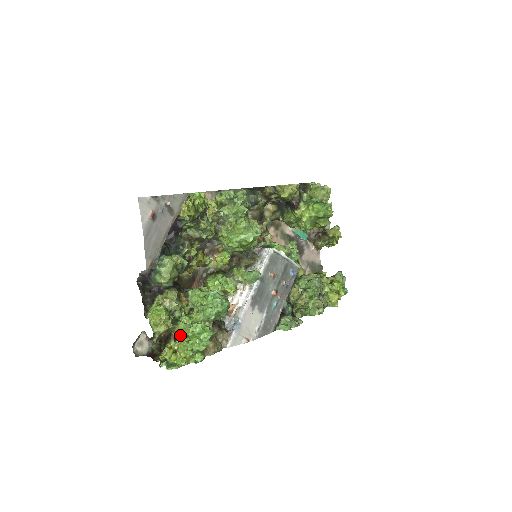
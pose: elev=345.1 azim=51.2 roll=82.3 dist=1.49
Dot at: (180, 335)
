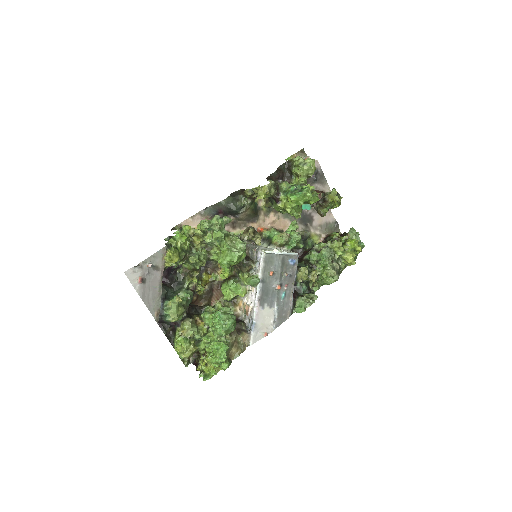
Dot at: (205, 351)
